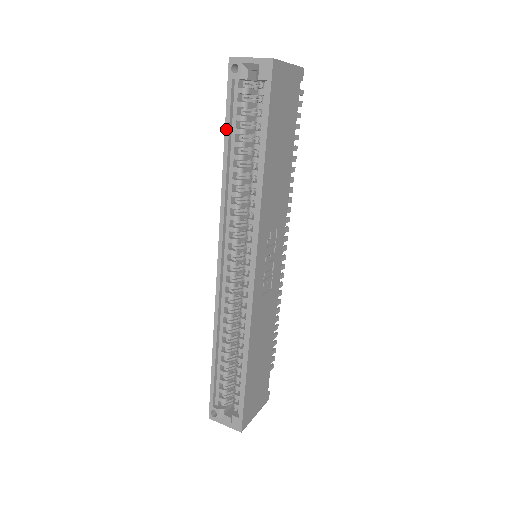
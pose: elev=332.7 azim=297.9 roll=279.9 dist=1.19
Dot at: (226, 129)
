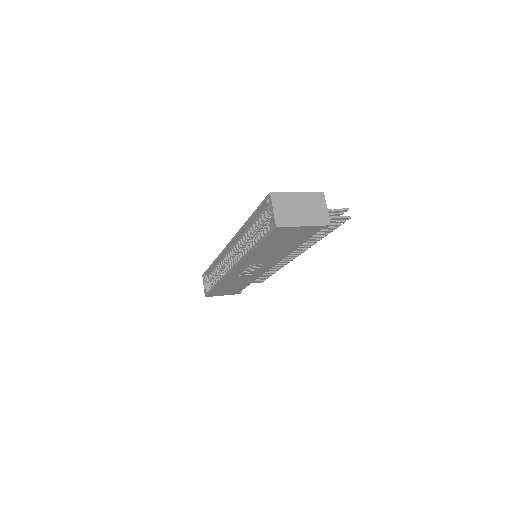
Dot at: (254, 213)
